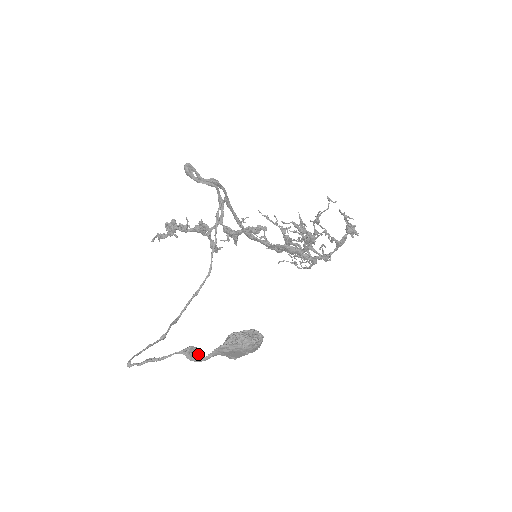
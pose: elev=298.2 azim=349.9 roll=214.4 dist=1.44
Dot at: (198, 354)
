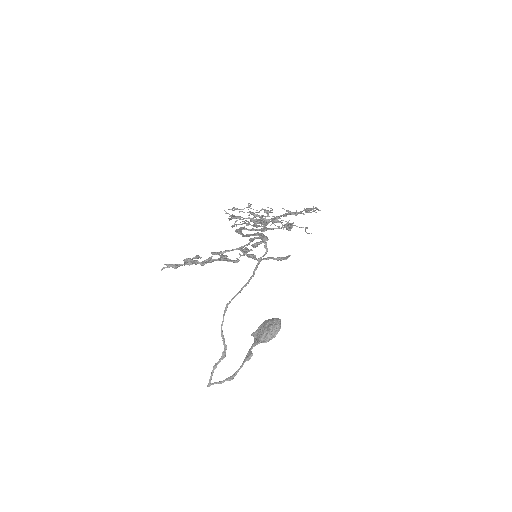
Dot at: occluded
